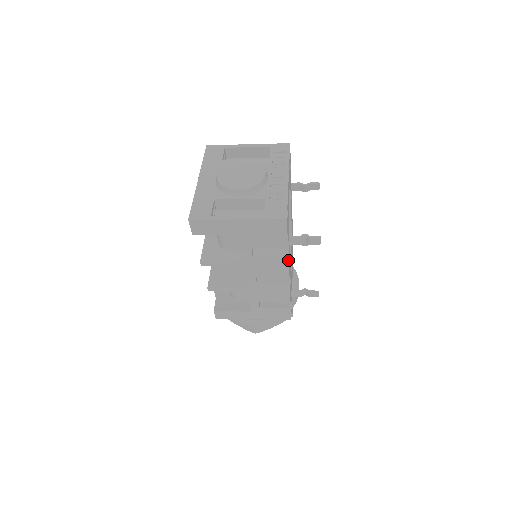
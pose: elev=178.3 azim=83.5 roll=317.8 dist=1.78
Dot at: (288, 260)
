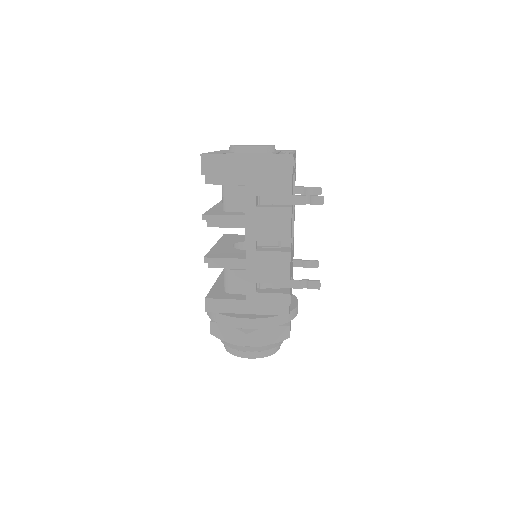
Dot at: (291, 213)
